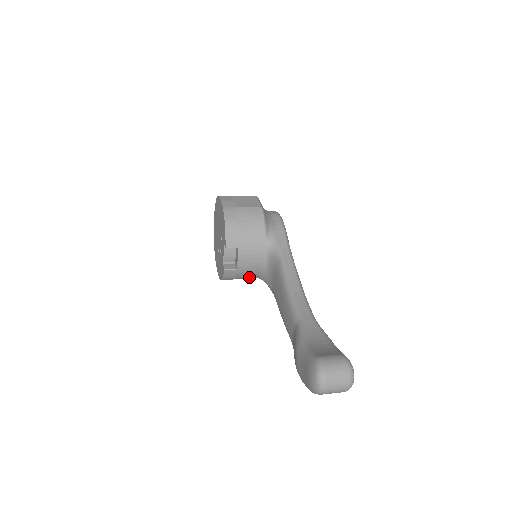
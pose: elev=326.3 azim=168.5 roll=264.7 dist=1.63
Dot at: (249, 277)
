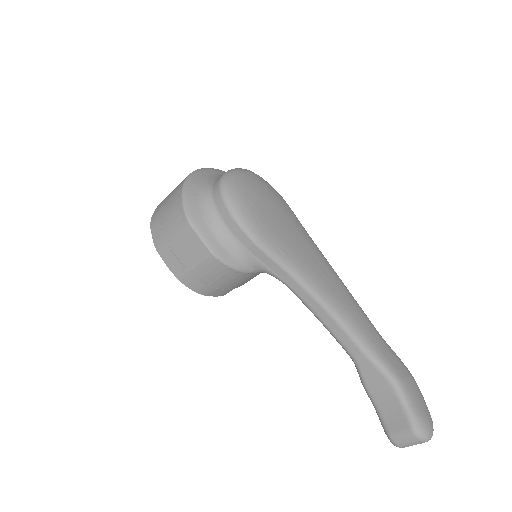
Dot at: occluded
